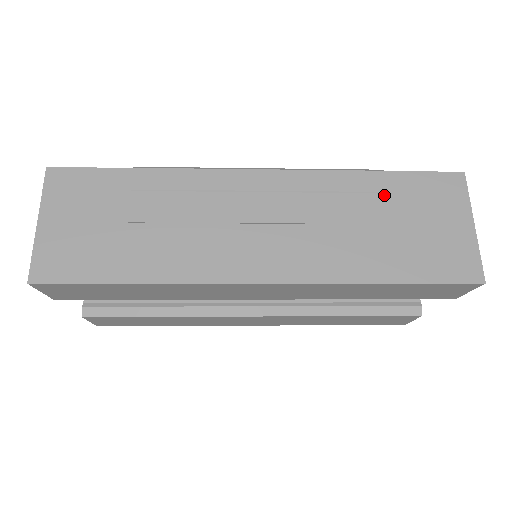
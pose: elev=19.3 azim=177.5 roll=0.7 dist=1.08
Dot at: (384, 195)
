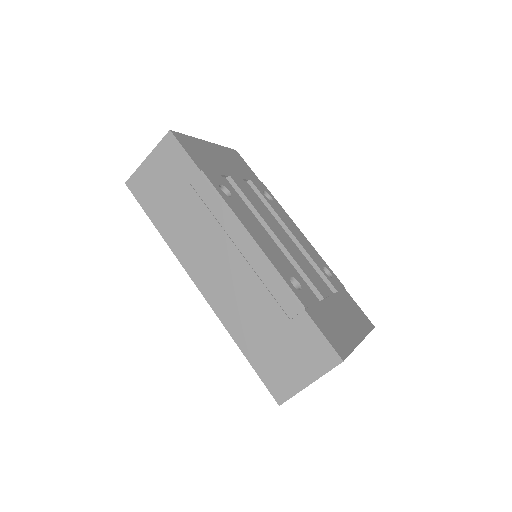
Dot at: (288, 319)
